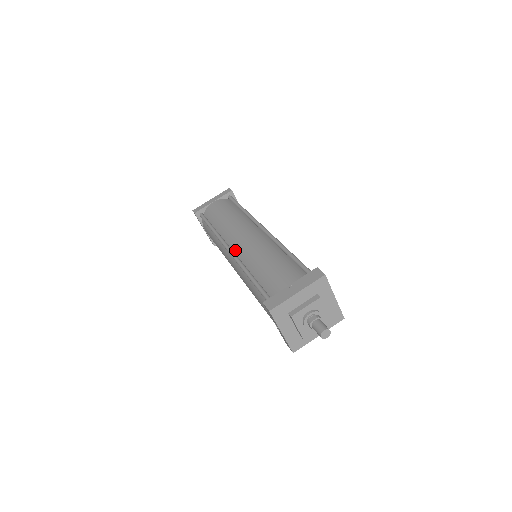
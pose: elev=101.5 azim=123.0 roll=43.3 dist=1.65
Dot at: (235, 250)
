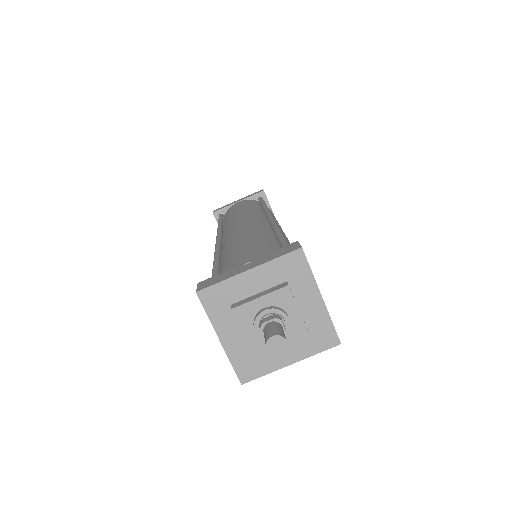
Dot at: (224, 239)
